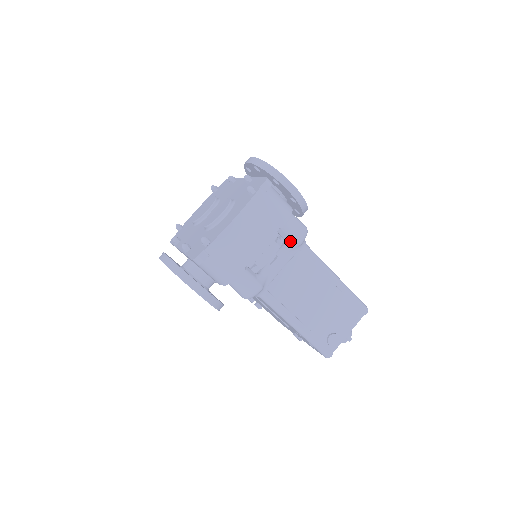
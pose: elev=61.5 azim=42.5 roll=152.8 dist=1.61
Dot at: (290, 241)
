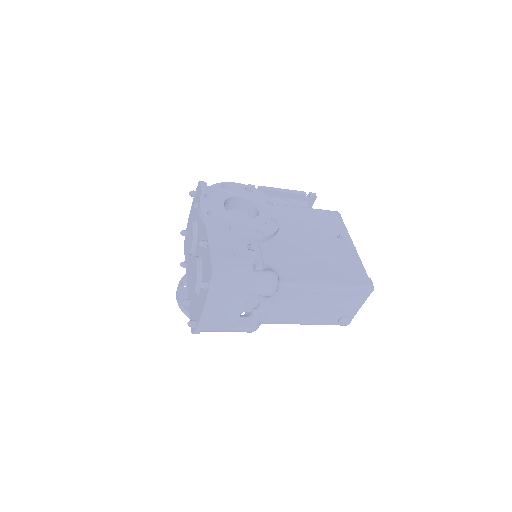
Dot at: (263, 296)
